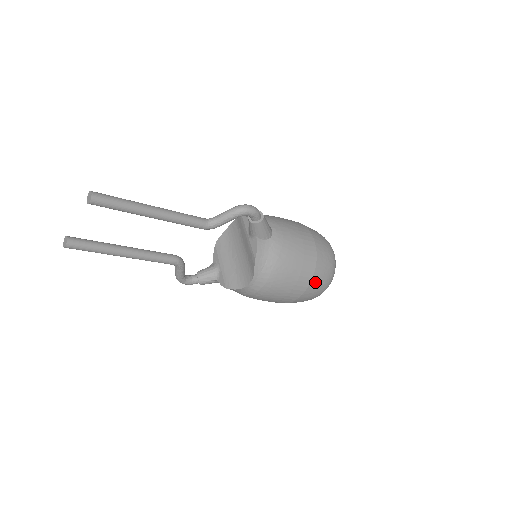
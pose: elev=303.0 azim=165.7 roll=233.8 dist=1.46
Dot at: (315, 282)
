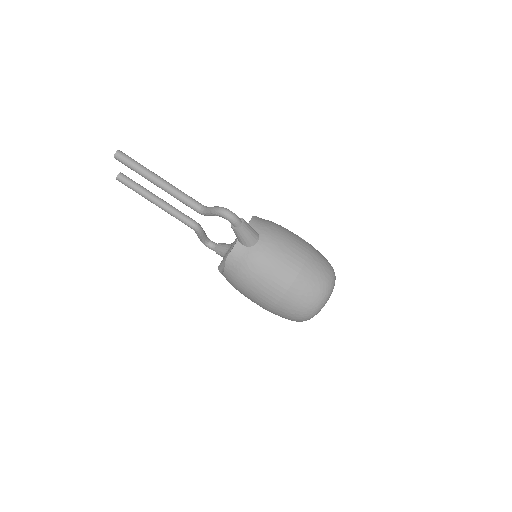
Dot at: (283, 306)
